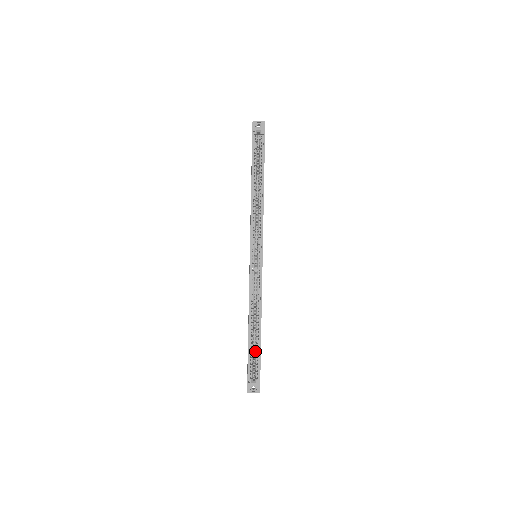
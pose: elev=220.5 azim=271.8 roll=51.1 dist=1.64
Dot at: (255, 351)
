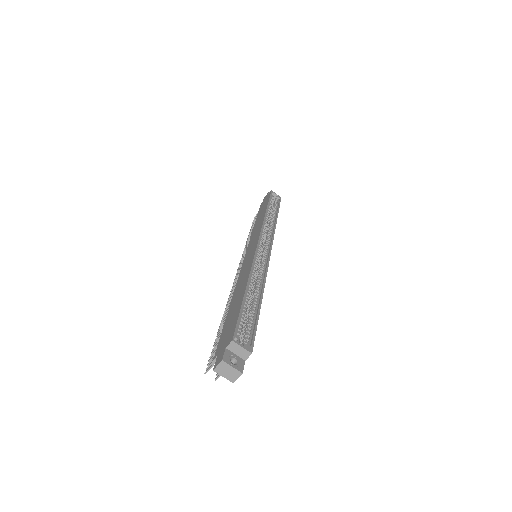
Dot at: (244, 322)
